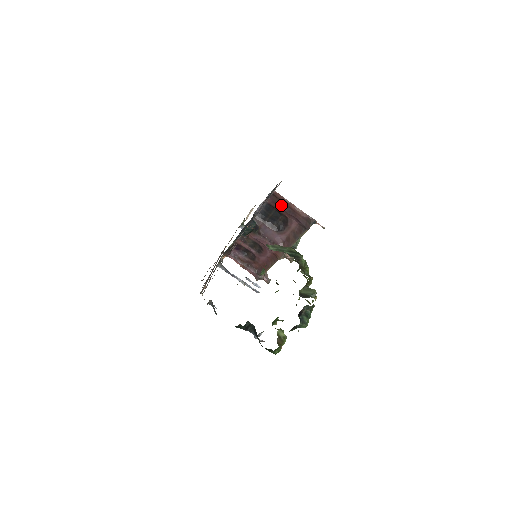
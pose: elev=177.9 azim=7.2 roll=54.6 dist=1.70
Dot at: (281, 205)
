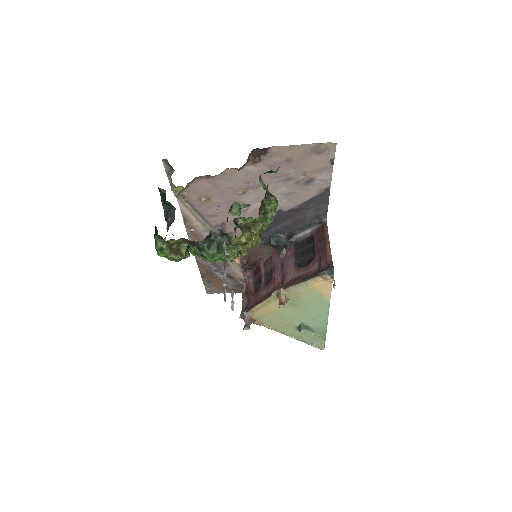
Dot at: (320, 239)
